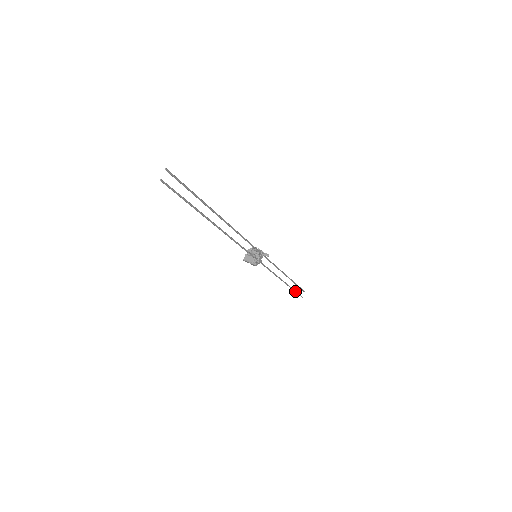
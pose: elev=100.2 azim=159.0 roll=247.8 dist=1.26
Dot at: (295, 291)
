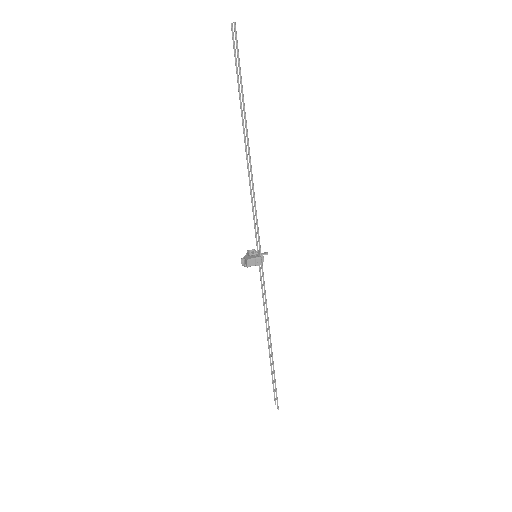
Dot at: (275, 381)
